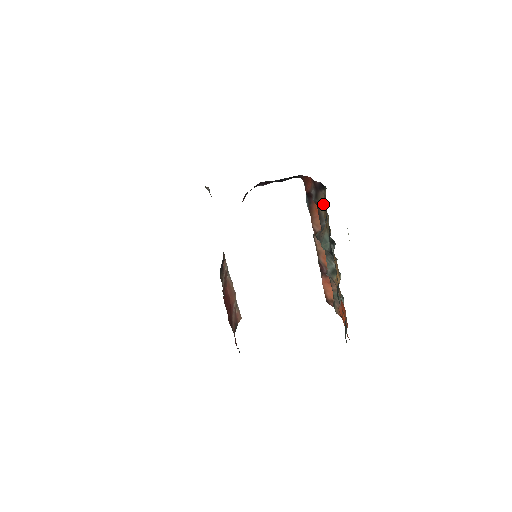
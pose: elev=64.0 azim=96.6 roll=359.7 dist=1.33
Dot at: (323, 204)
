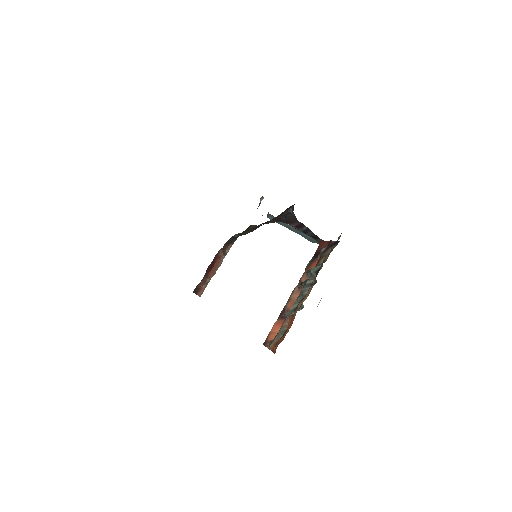
Dot at: occluded
